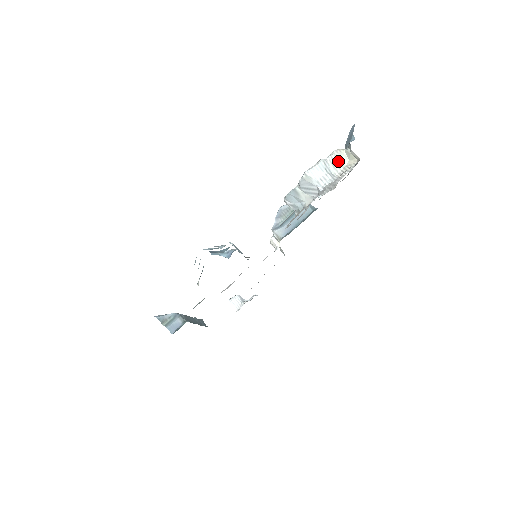
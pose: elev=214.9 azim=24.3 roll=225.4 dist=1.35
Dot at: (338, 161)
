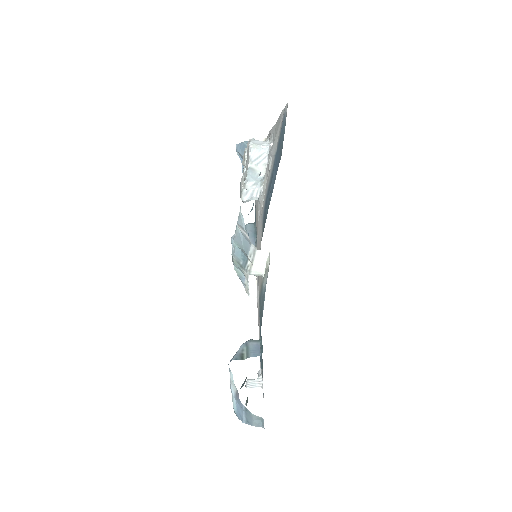
Dot at: occluded
